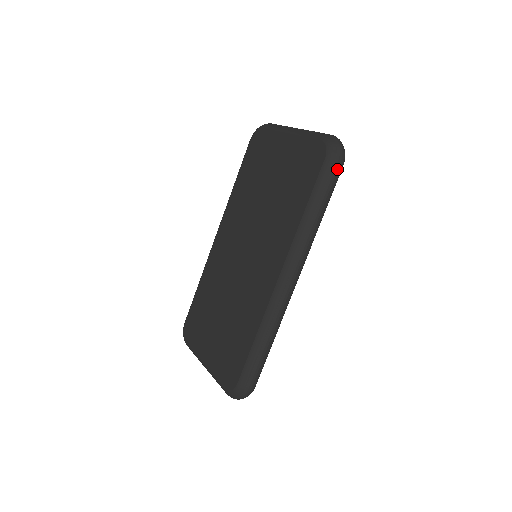
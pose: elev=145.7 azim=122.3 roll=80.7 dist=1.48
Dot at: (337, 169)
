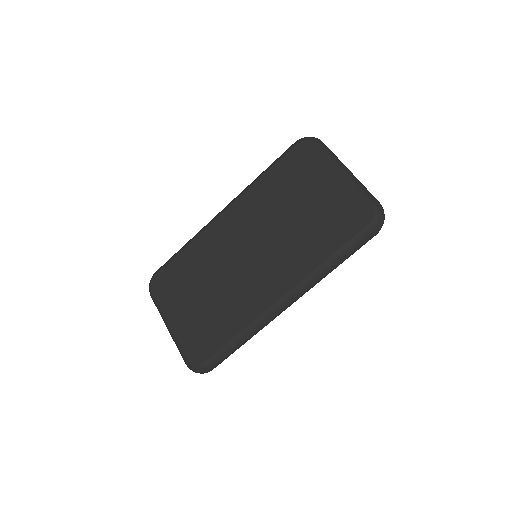
Dot at: (371, 237)
